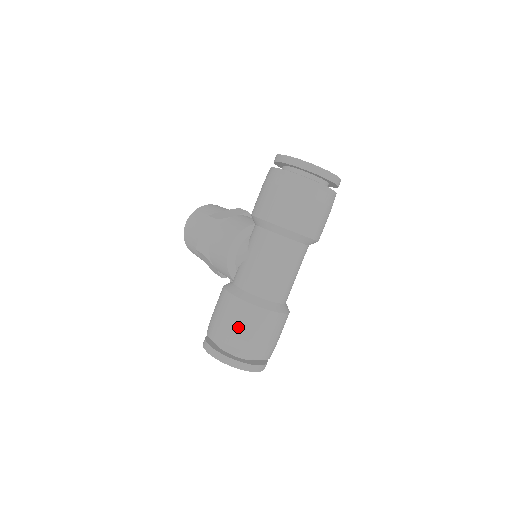
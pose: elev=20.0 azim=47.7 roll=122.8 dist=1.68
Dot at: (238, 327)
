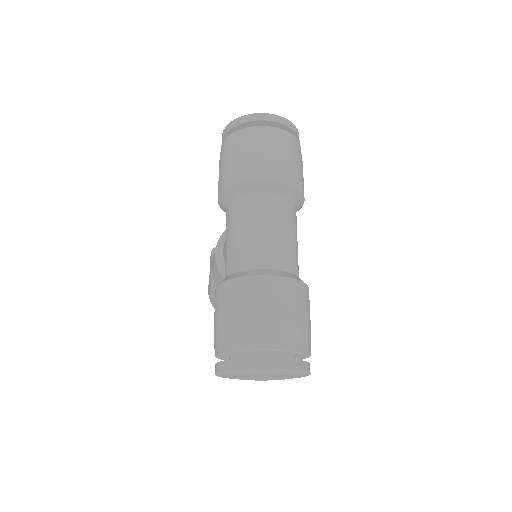
Dot at: (228, 314)
